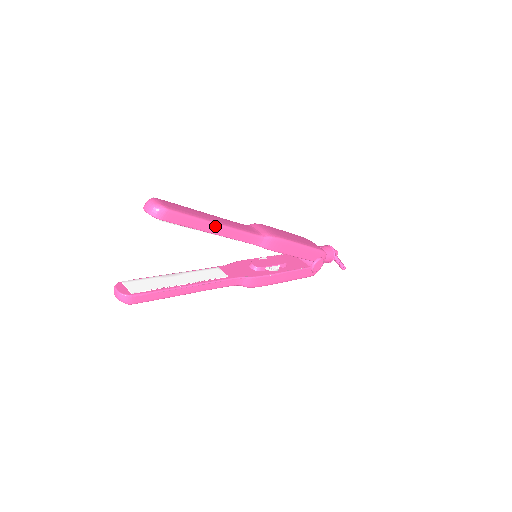
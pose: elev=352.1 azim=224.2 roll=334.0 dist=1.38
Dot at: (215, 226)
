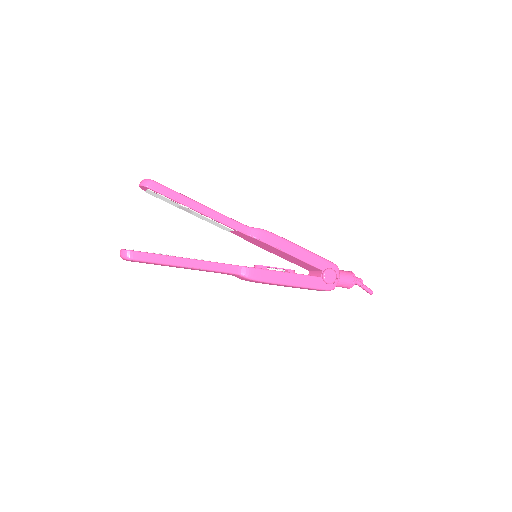
Dot at: (198, 205)
